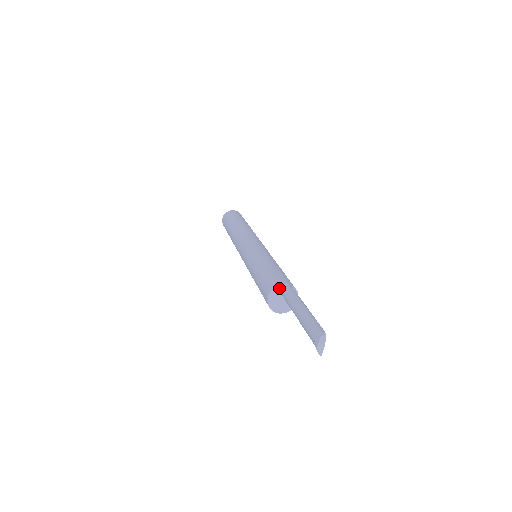
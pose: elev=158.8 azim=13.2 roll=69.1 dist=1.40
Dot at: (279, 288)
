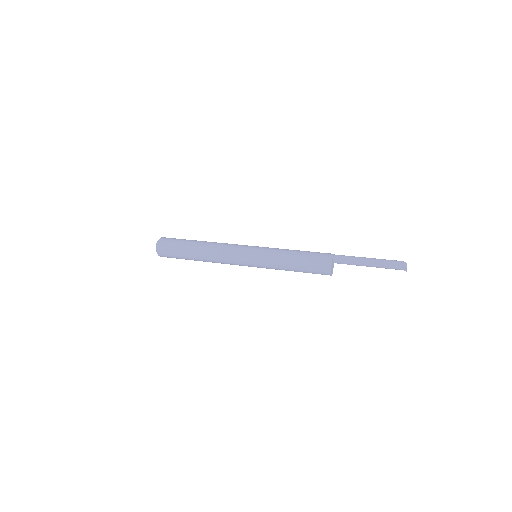
Dot at: (333, 256)
